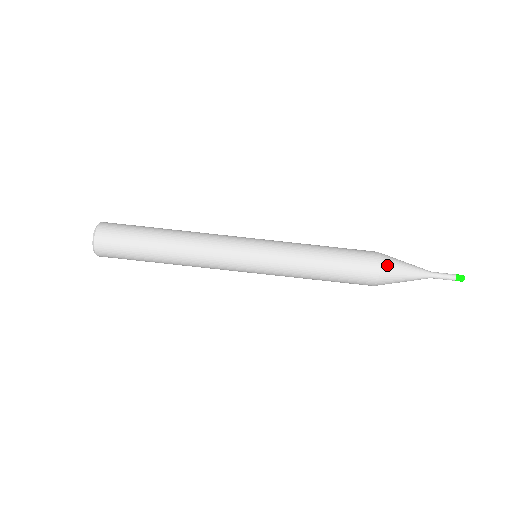
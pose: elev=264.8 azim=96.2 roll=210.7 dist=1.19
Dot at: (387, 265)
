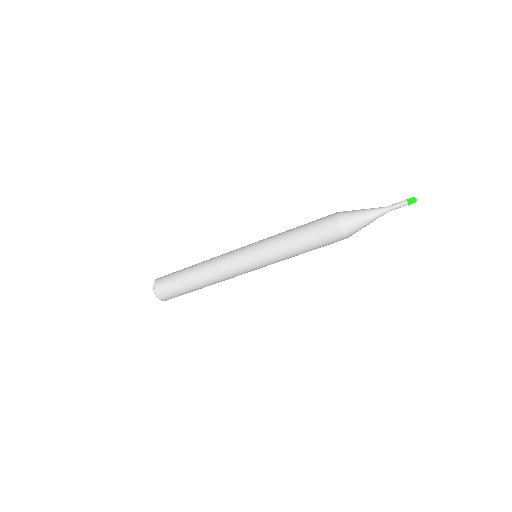
Dot at: (345, 223)
